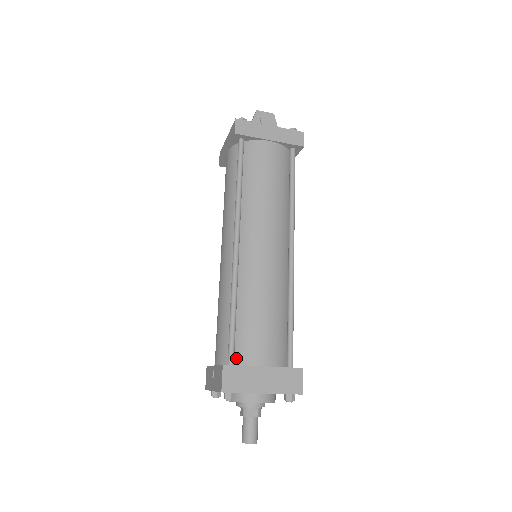
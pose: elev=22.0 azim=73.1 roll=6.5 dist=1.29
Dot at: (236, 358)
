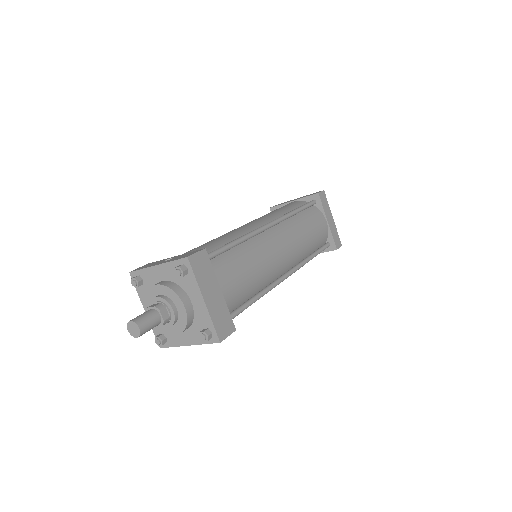
Dot at: occluded
